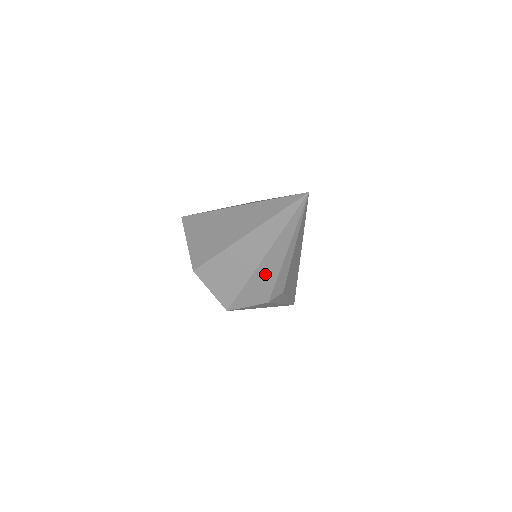
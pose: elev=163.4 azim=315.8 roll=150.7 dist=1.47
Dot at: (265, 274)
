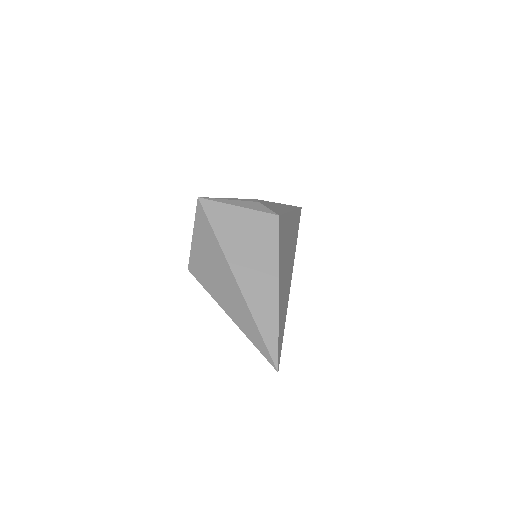
Dot at: occluded
